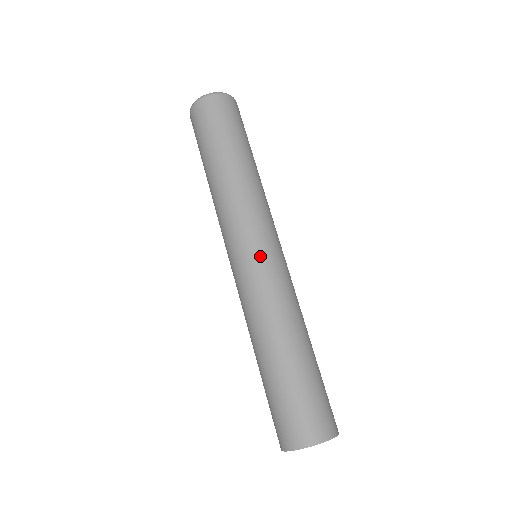
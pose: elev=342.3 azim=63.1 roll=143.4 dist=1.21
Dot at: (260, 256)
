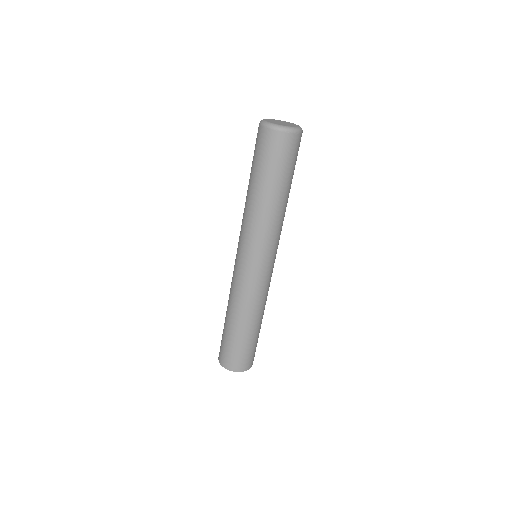
Dot at: (242, 266)
